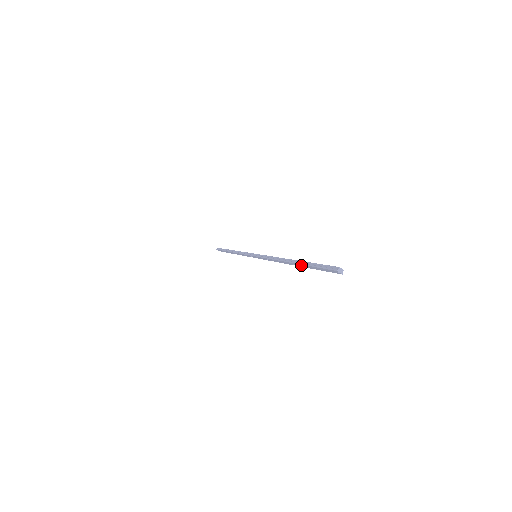
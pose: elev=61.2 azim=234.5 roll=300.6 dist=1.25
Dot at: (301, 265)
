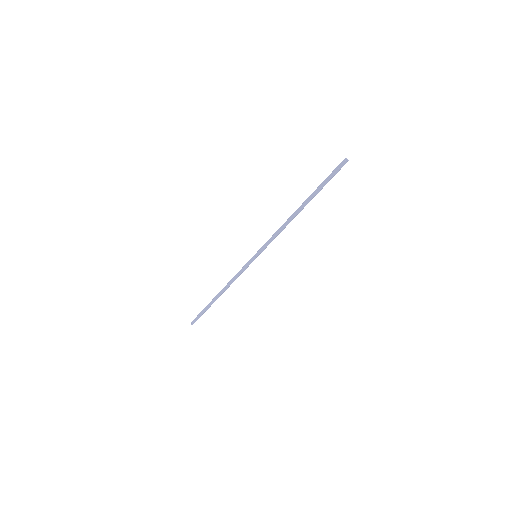
Dot at: (312, 195)
